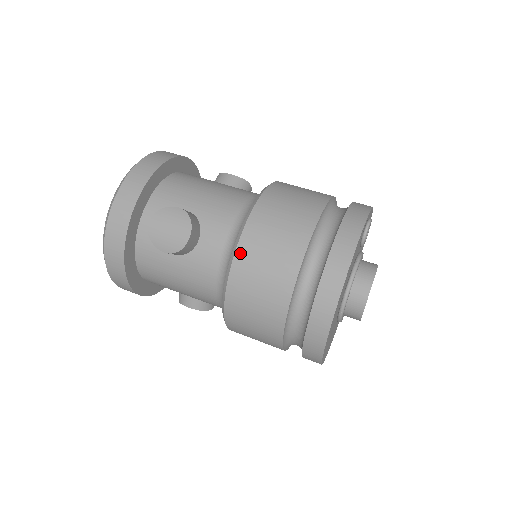
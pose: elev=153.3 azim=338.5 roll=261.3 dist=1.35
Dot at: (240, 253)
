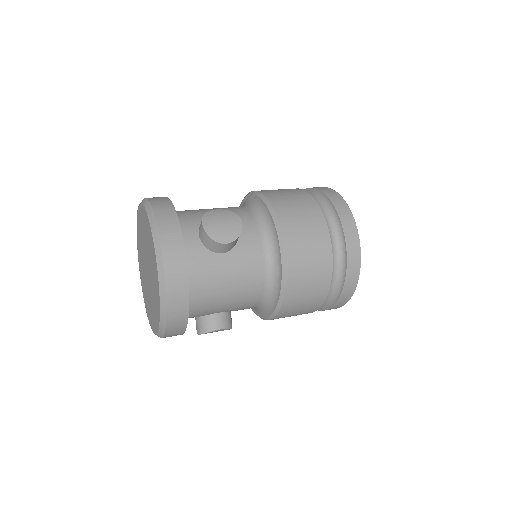
Dot at: (282, 220)
